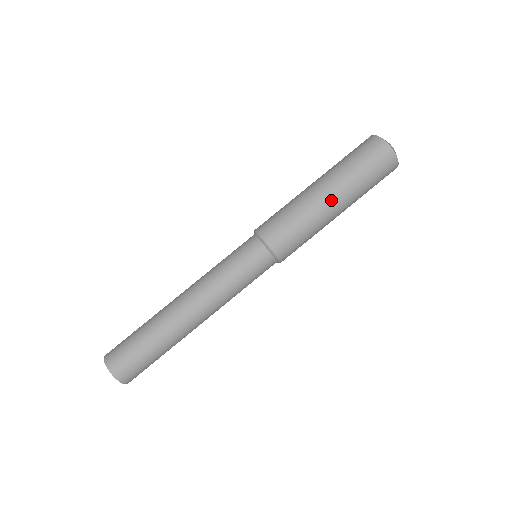
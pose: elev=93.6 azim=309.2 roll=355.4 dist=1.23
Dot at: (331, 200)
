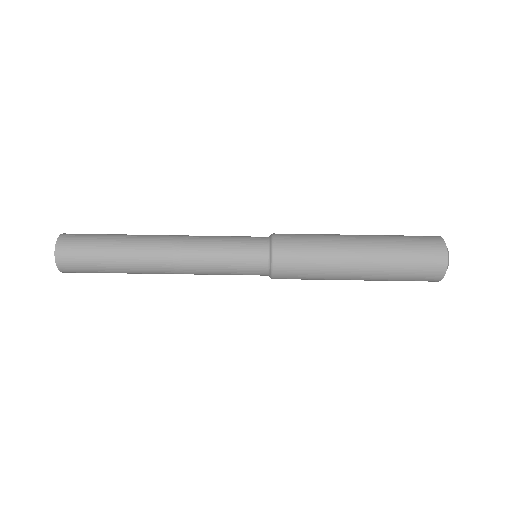
Dot at: (356, 275)
